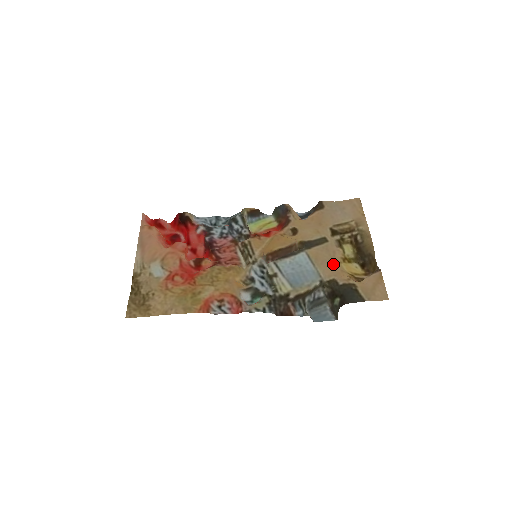
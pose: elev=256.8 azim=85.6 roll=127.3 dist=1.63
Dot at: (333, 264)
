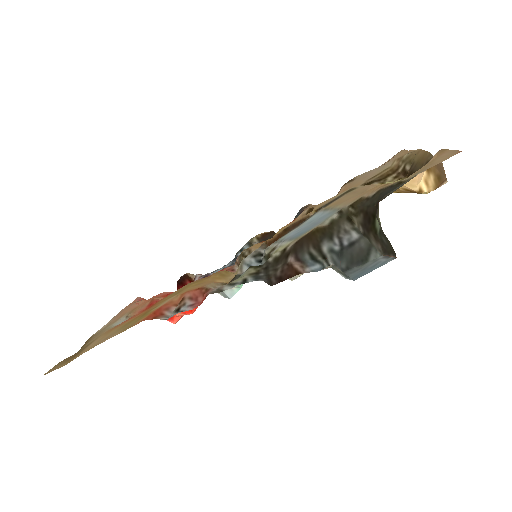
Dot at: occluded
